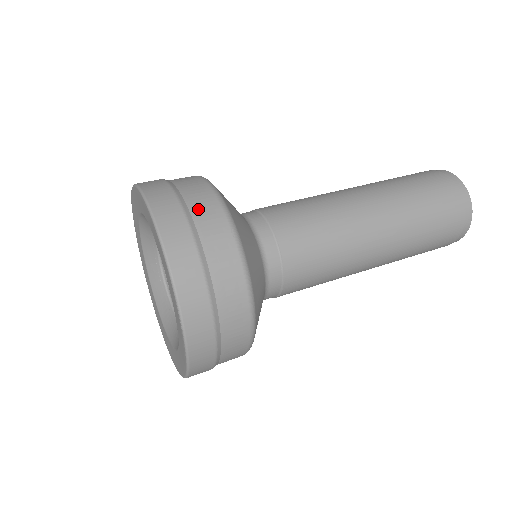
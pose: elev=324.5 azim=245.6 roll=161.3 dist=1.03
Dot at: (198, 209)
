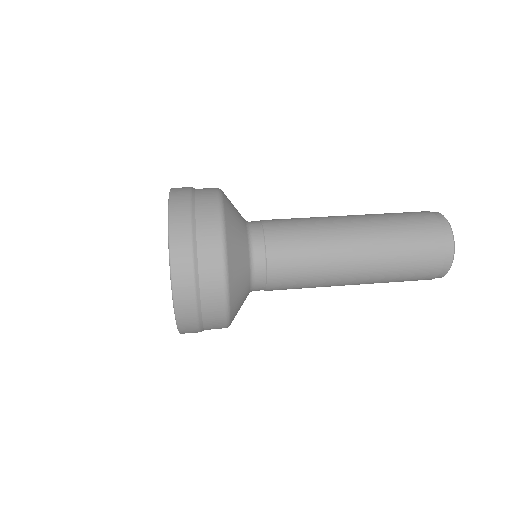
Dot at: (204, 250)
